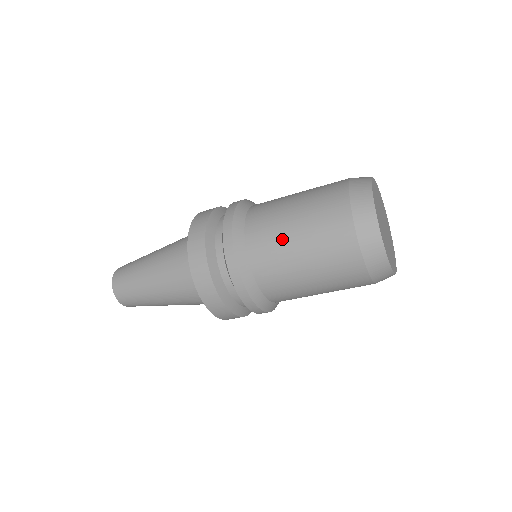
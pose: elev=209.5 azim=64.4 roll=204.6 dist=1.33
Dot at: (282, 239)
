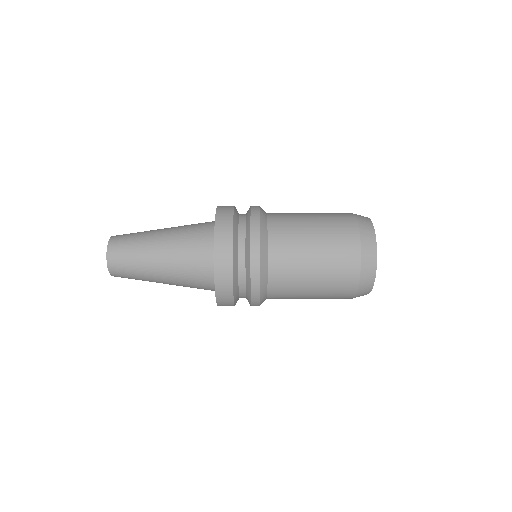
Dot at: (298, 297)
